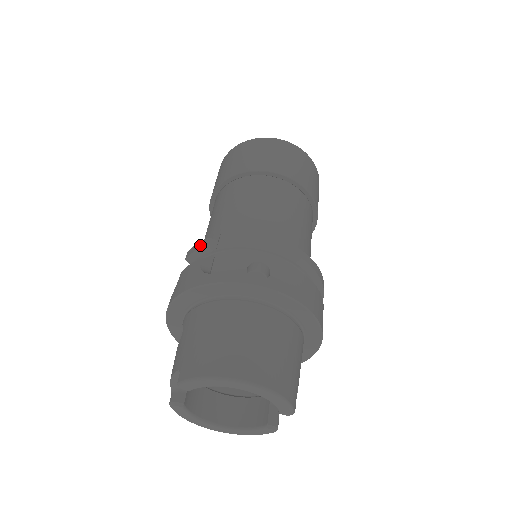
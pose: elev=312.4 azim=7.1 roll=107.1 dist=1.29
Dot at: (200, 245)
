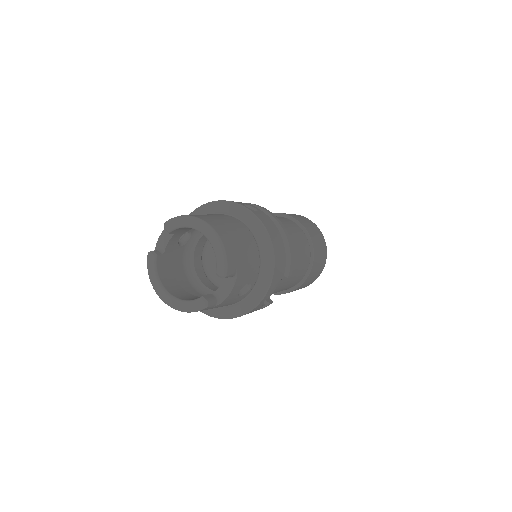
Dot at: occluded
